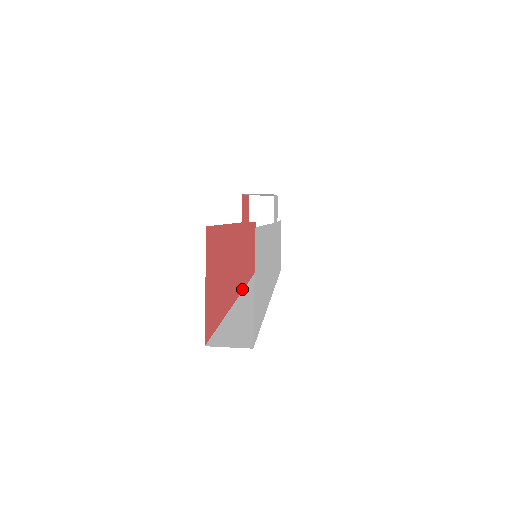
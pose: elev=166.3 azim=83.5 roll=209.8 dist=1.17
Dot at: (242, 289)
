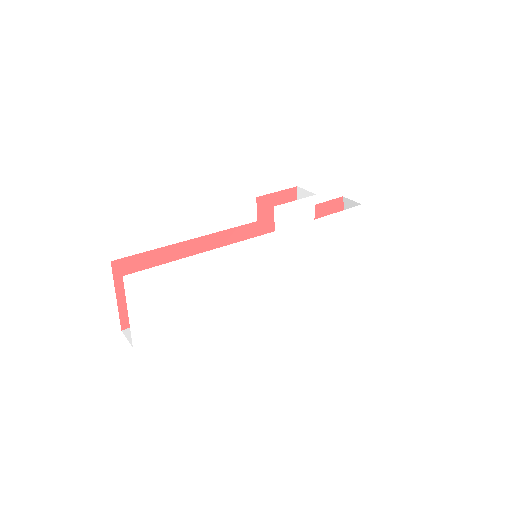
Dot at: occluded
